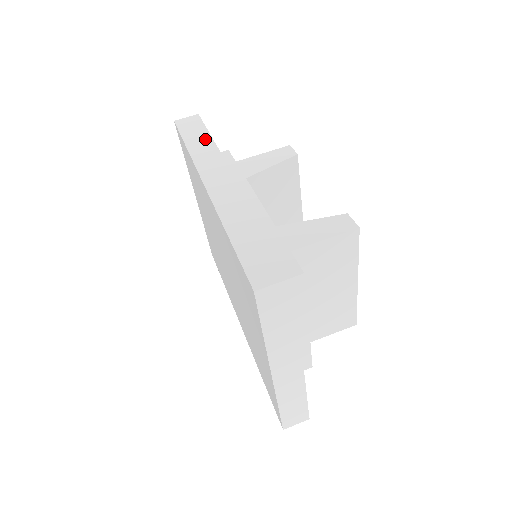
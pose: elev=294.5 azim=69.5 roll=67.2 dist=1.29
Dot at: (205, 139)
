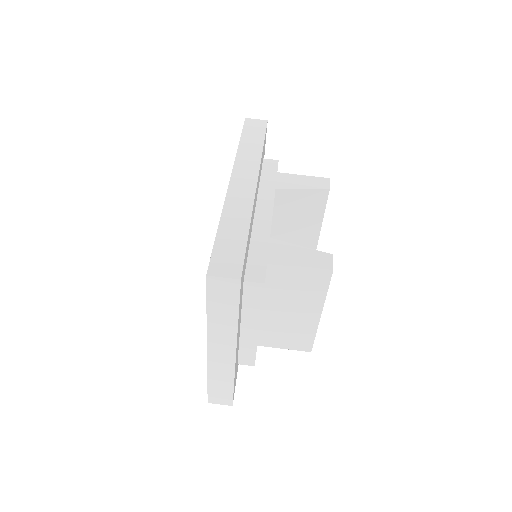
Dot at: (257, 143)
